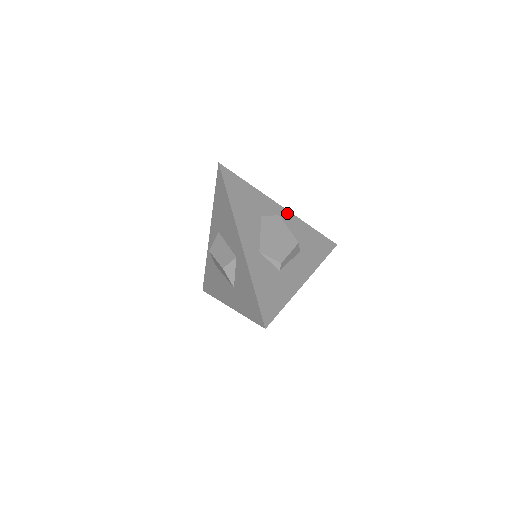
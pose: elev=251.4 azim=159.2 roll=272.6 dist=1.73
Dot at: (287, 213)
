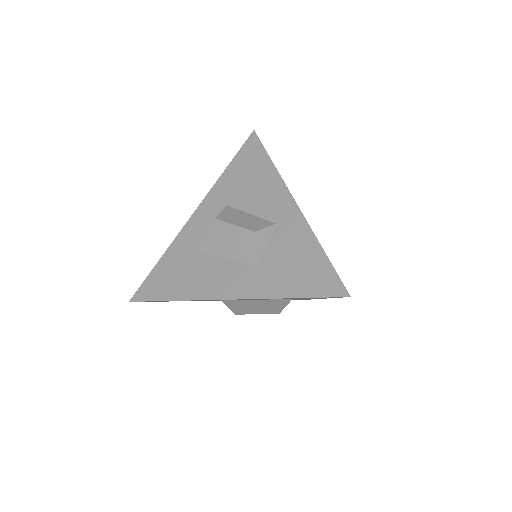
Dot at: occluded
